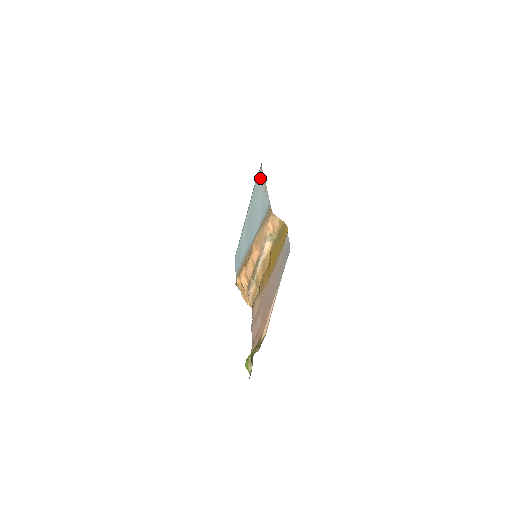
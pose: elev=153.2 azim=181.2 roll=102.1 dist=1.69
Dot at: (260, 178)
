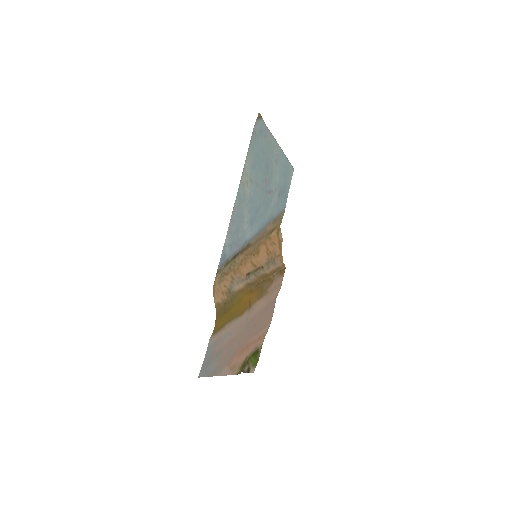
Dot at: (251, 152)
